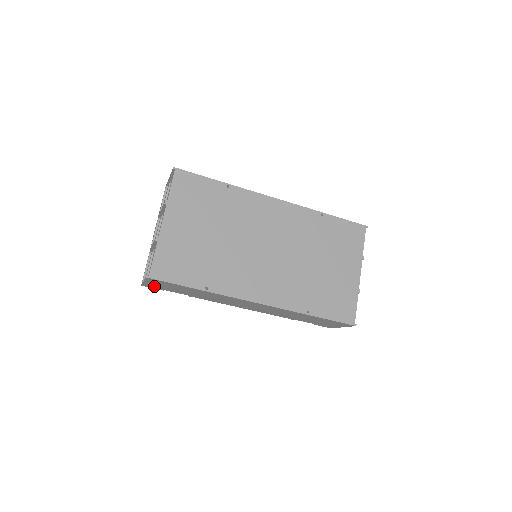
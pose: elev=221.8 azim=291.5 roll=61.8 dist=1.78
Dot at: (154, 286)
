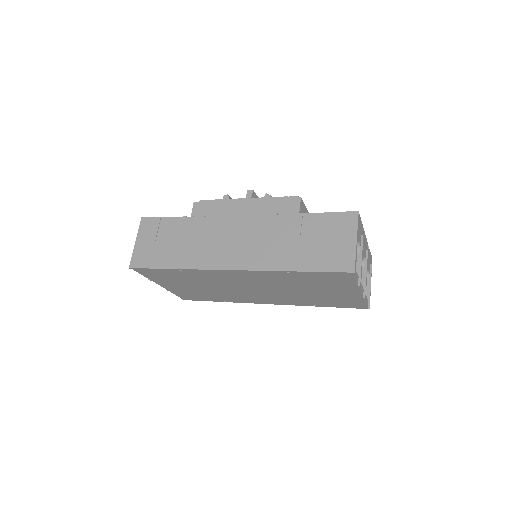
Dot at: occluded
